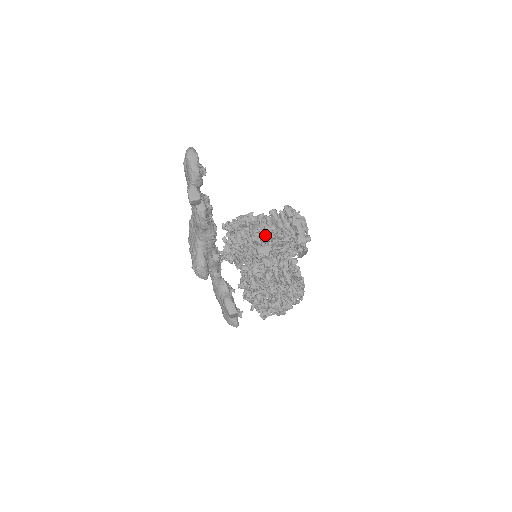
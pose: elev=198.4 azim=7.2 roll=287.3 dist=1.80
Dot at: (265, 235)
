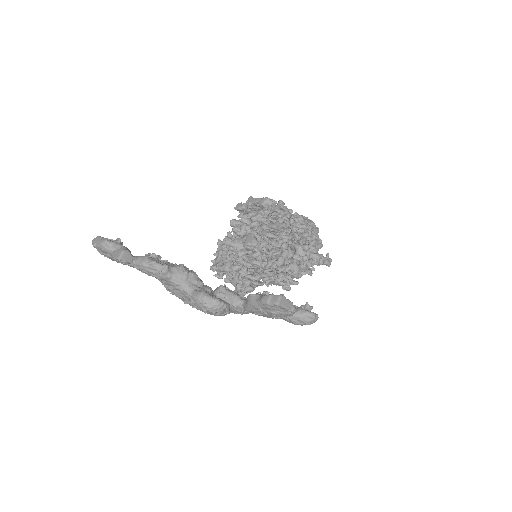
Dot at: (243, 237)
